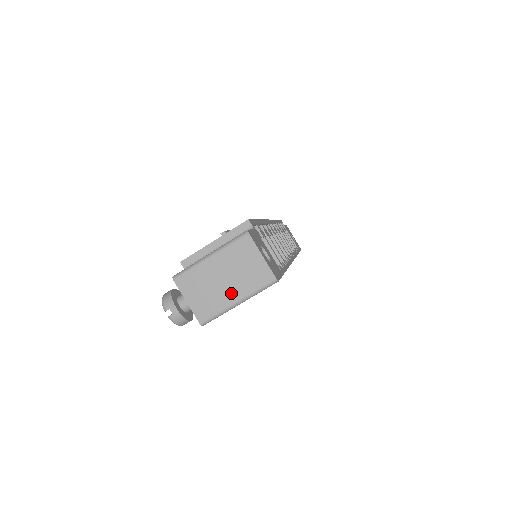
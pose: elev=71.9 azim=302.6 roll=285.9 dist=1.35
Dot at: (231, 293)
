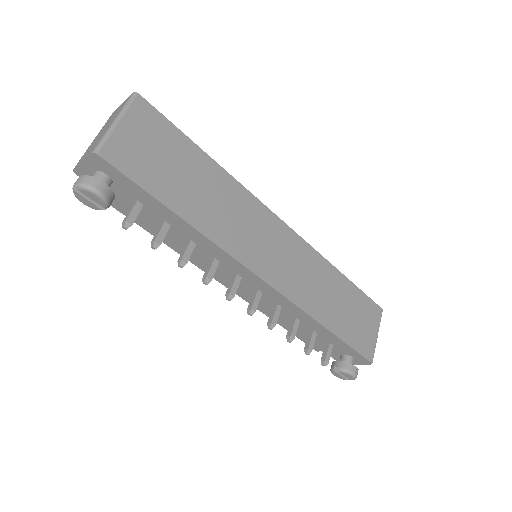
Dot at: (109, 126)
